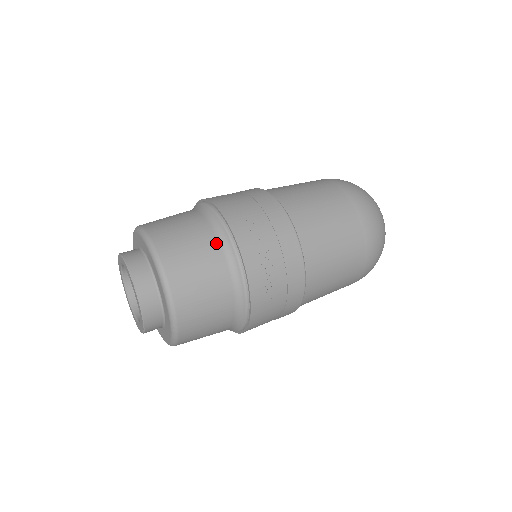
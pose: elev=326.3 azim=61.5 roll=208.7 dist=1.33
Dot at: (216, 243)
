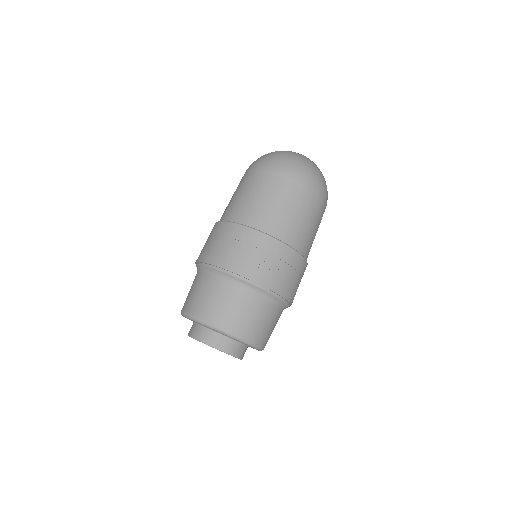
Dot at: (227, 285)
